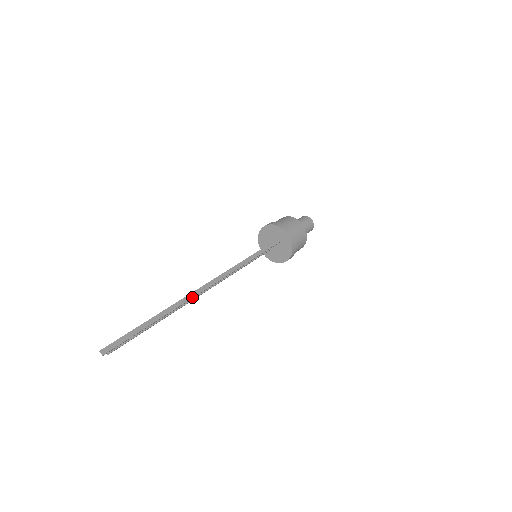
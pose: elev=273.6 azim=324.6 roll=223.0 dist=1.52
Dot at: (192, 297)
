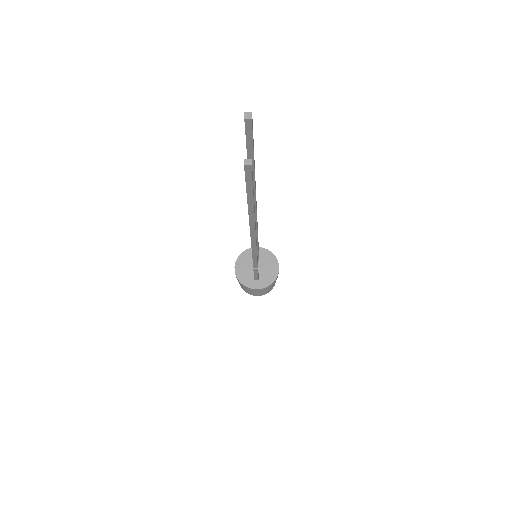
Dot at: occluded
